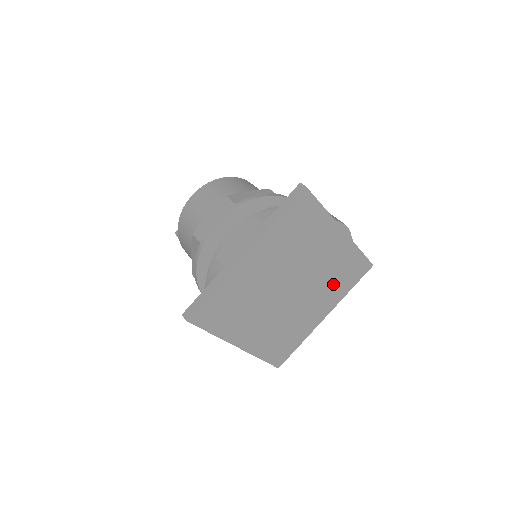
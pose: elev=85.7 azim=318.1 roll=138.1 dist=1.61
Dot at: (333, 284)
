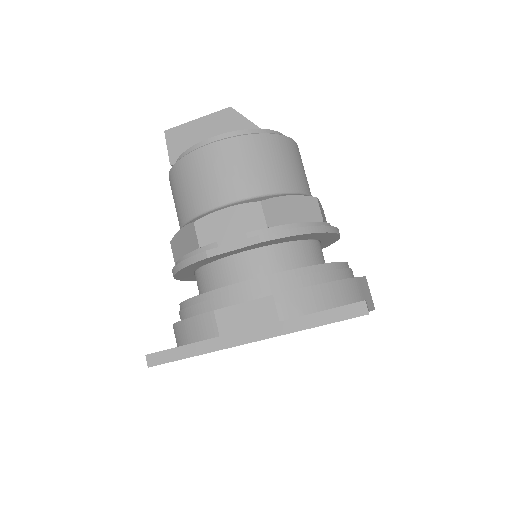
Dot at: occluded
